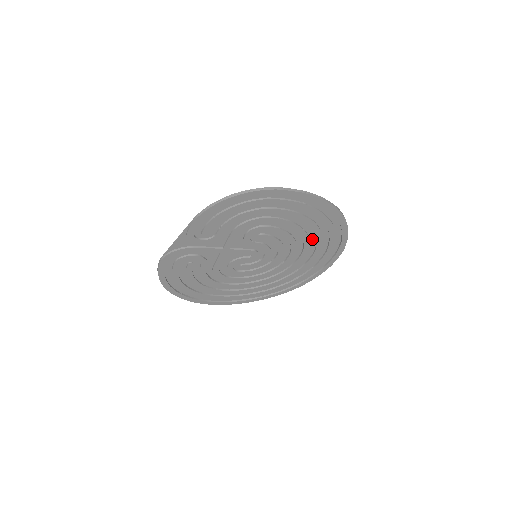
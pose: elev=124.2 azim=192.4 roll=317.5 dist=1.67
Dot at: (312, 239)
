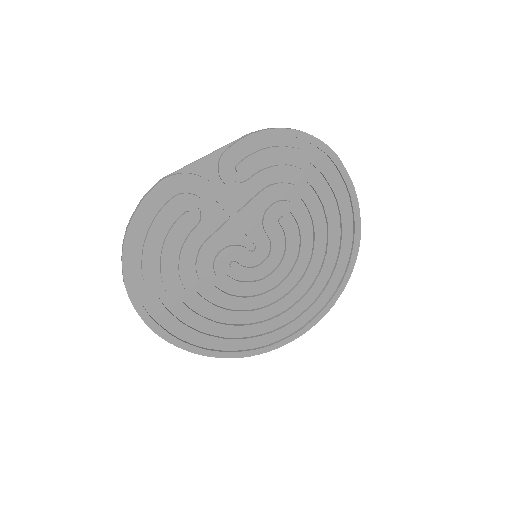
Dot at: (316, 267)
